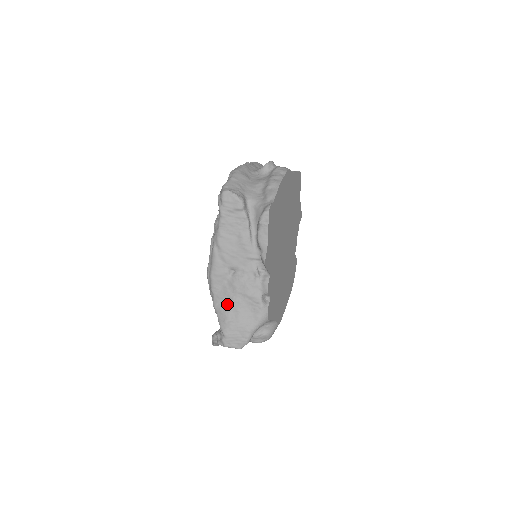
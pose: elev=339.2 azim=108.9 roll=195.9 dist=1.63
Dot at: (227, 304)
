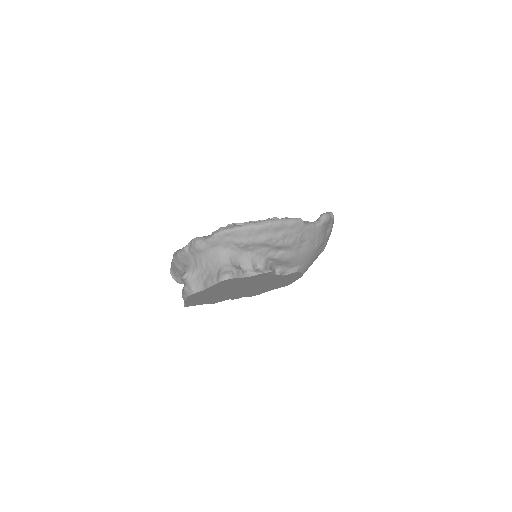
Dot at: occluded
